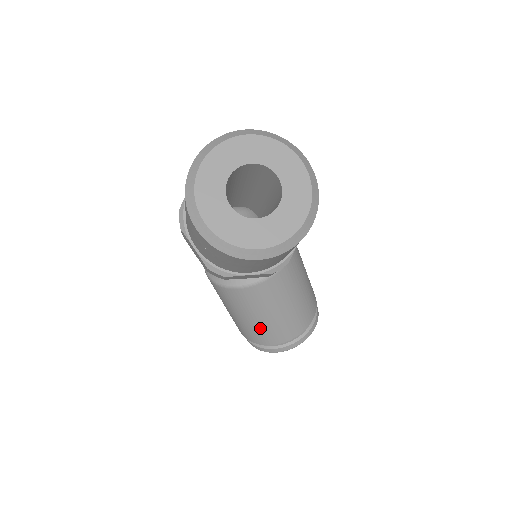
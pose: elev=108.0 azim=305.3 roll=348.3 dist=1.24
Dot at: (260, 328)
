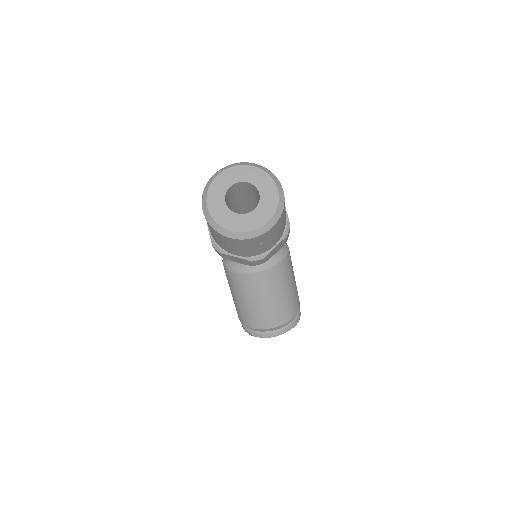
Dot at: (247, 310)
